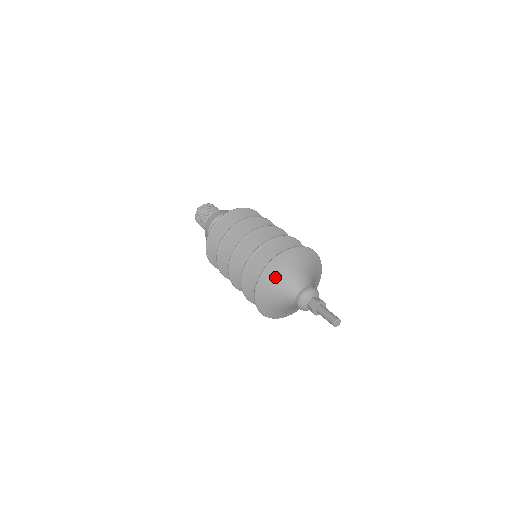
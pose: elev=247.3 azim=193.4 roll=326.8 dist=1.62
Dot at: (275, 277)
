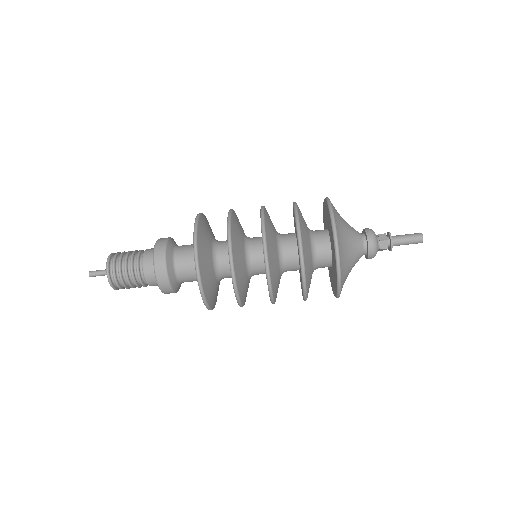
Dot at: (341, 224)
